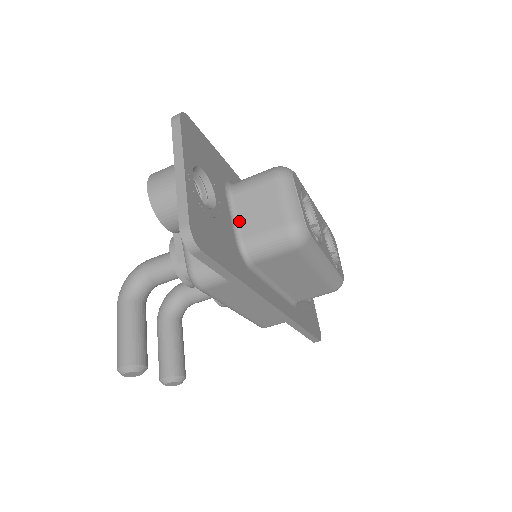
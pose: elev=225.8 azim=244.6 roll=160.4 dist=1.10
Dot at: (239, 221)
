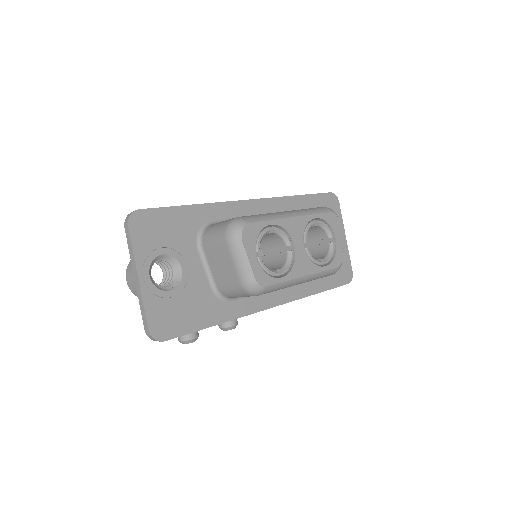
Dot at: (211, 271)
